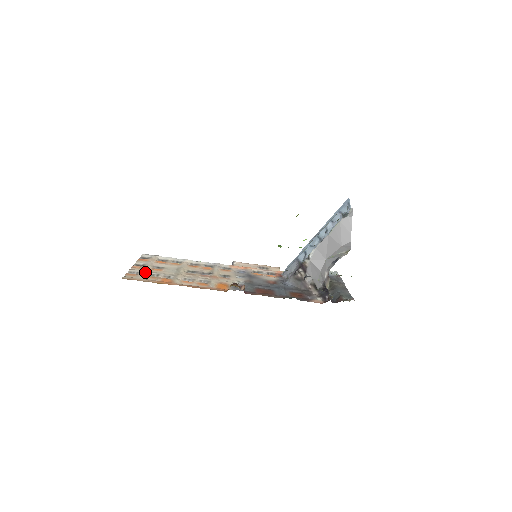
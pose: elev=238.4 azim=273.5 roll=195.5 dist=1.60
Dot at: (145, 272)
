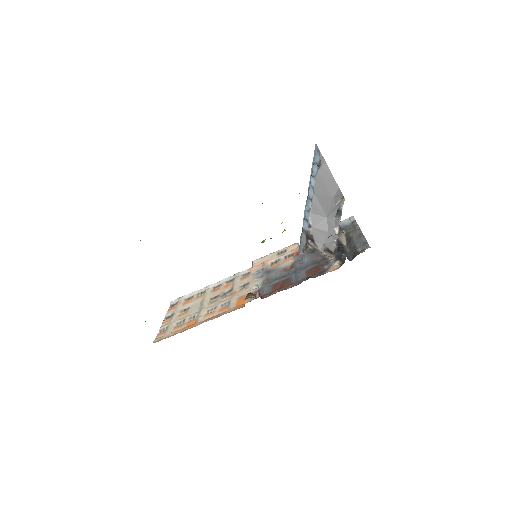
Dot at: (172, 324)
